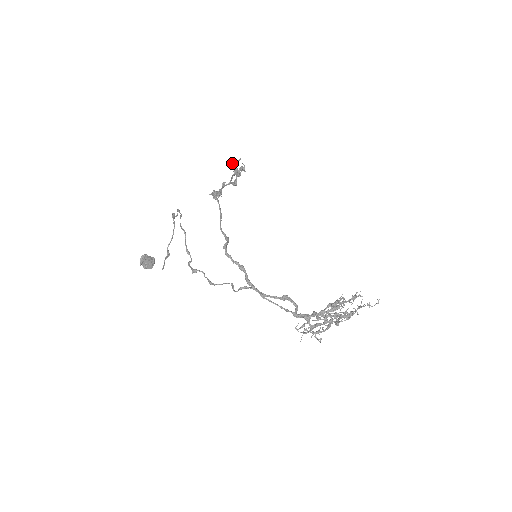
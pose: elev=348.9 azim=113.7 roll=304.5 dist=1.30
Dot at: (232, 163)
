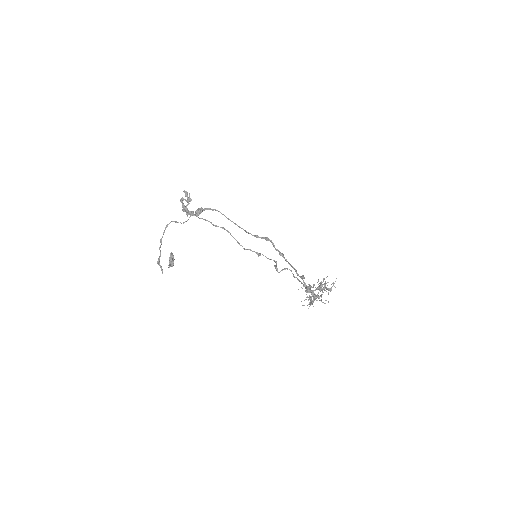
Dot at: (185, 192)
